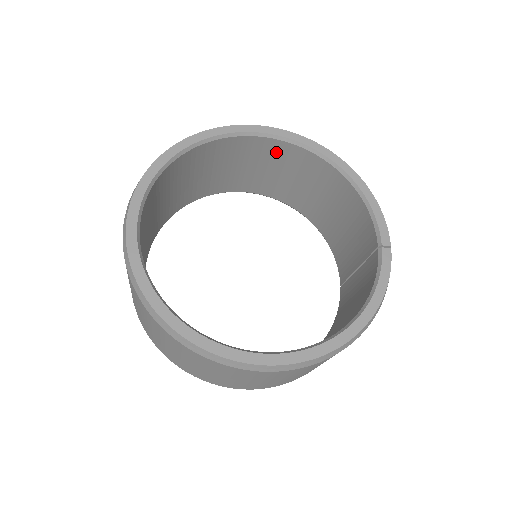
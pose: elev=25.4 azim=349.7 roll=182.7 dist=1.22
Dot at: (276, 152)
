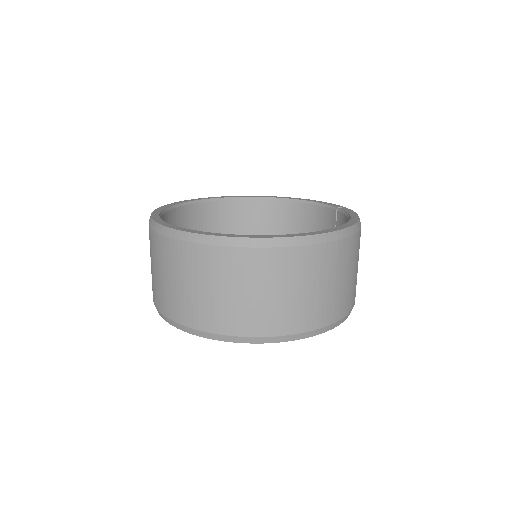
Dot at: (238, 213)
